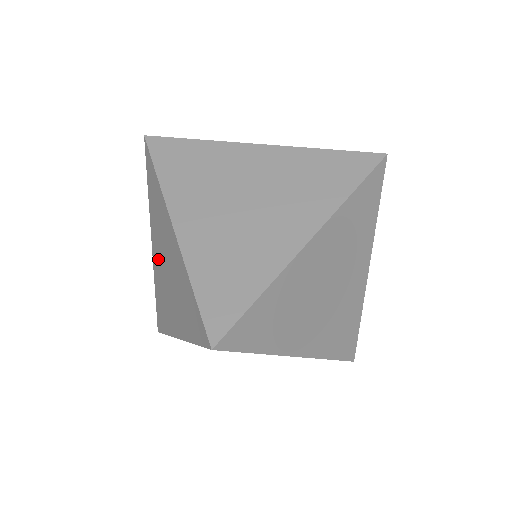
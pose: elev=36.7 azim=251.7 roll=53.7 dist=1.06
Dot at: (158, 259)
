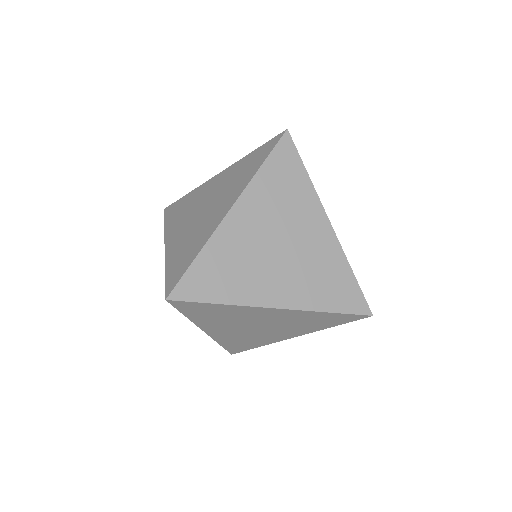
Dot at: occluded
